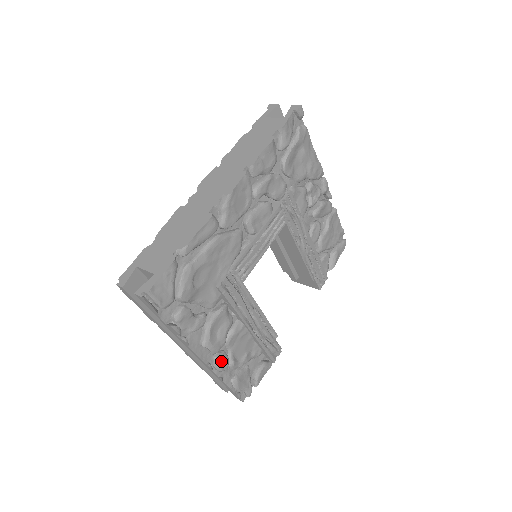
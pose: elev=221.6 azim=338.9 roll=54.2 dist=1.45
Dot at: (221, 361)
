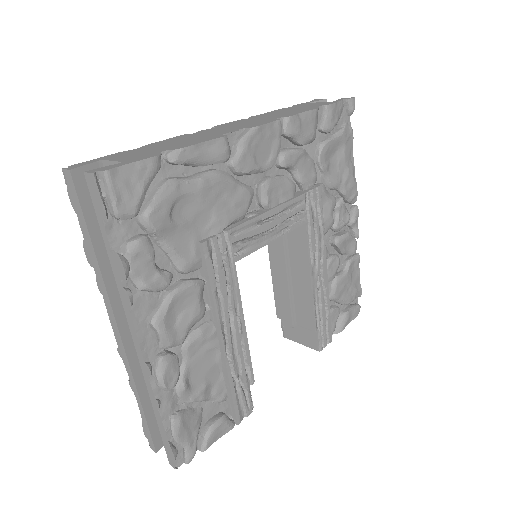
Dot at: (168, 368)
